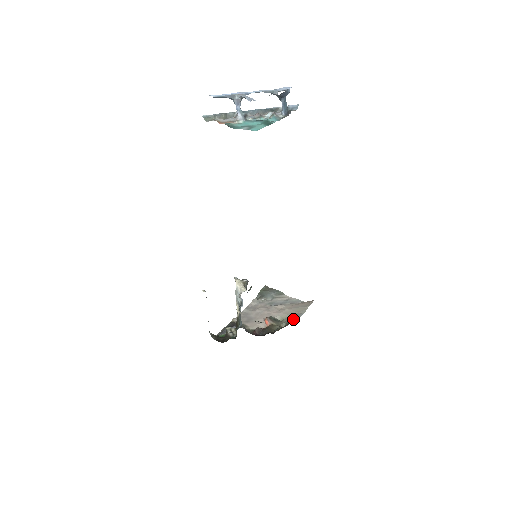
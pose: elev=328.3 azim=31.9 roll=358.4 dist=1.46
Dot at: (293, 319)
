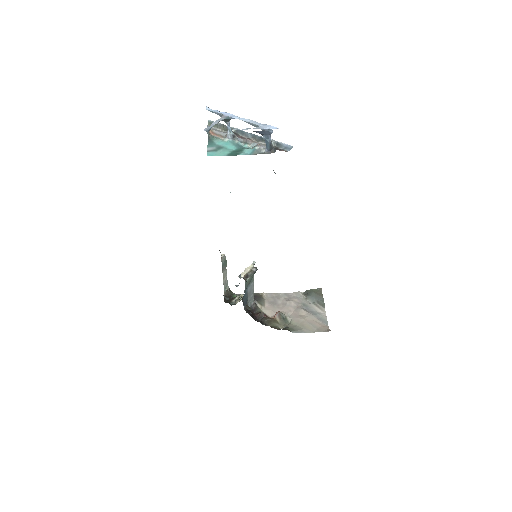
Dot at: (287, 329)
